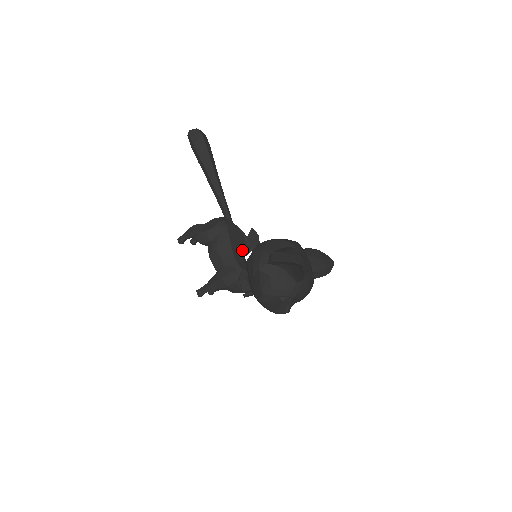
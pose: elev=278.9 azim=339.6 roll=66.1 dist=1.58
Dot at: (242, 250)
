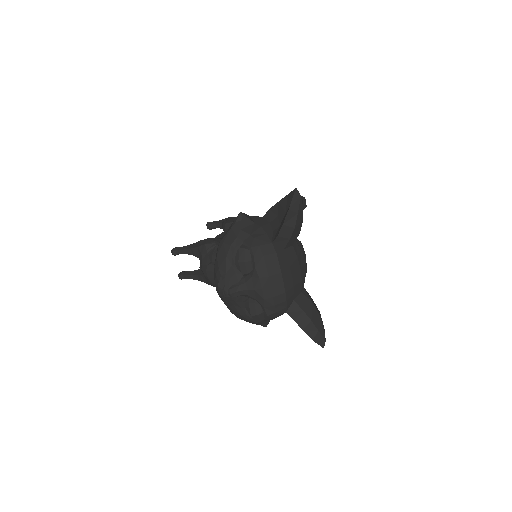
Dot at: occluded
